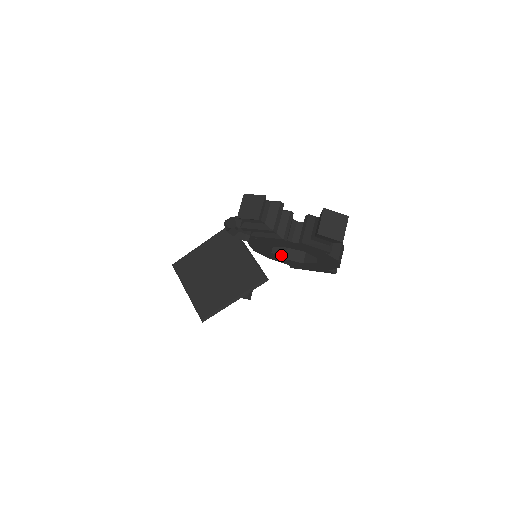
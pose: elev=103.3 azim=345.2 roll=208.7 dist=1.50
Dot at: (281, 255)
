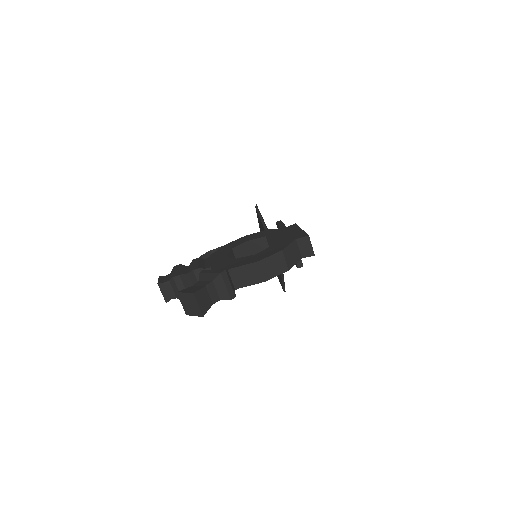
Dot at: occluded
